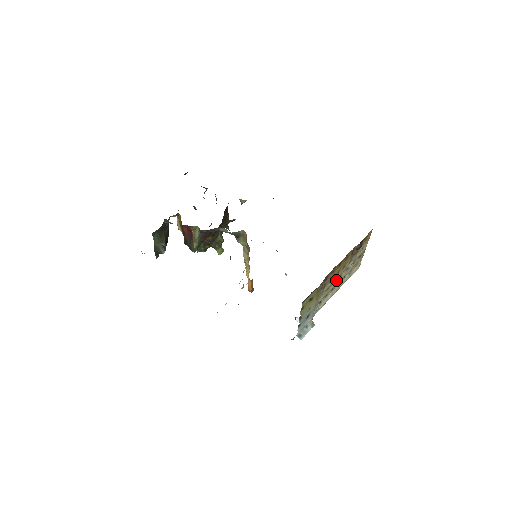
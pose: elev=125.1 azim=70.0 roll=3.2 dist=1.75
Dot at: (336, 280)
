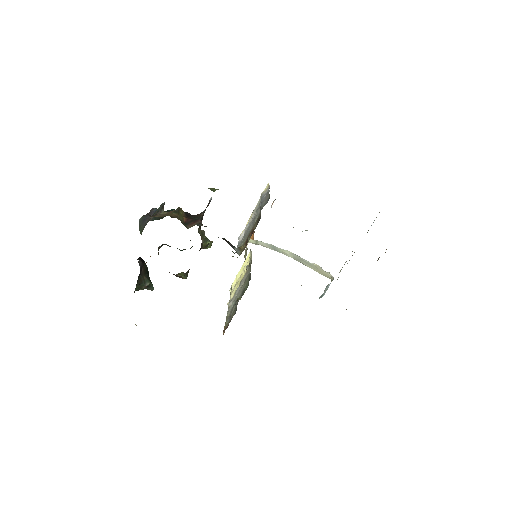
Dot at: occluded
